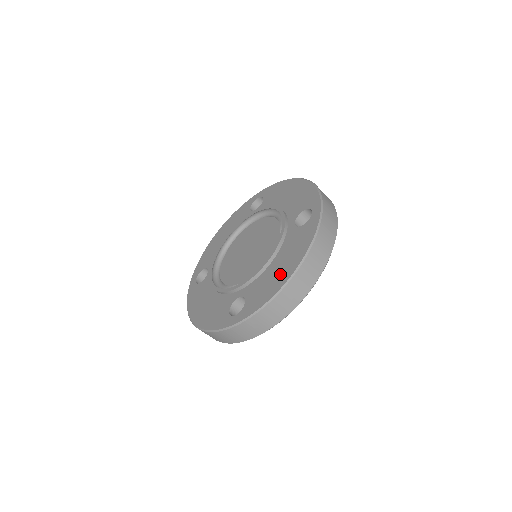
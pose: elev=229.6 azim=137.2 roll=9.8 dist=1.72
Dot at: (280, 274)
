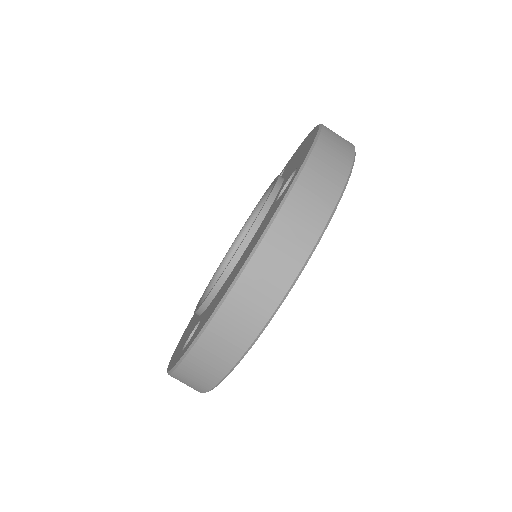
Dot at: (305, 145)
